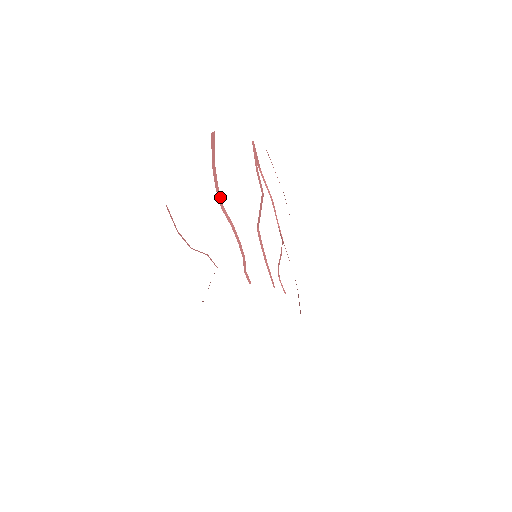
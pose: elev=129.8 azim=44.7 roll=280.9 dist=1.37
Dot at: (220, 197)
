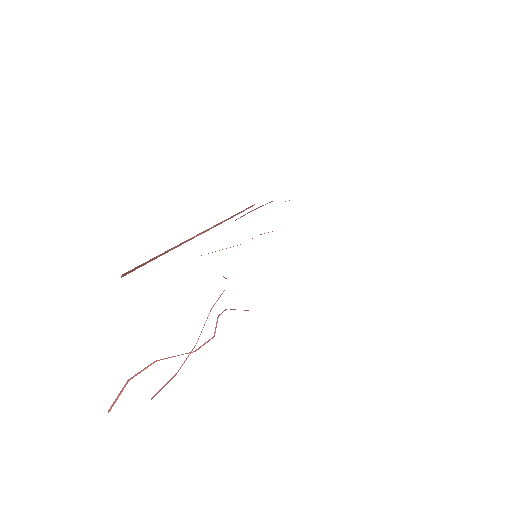
Dot at: (176, 246)
